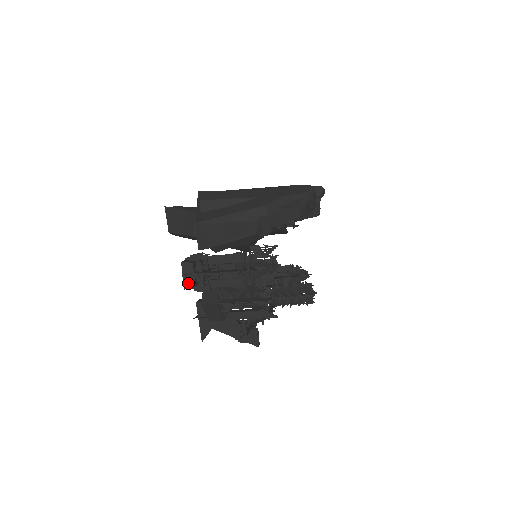
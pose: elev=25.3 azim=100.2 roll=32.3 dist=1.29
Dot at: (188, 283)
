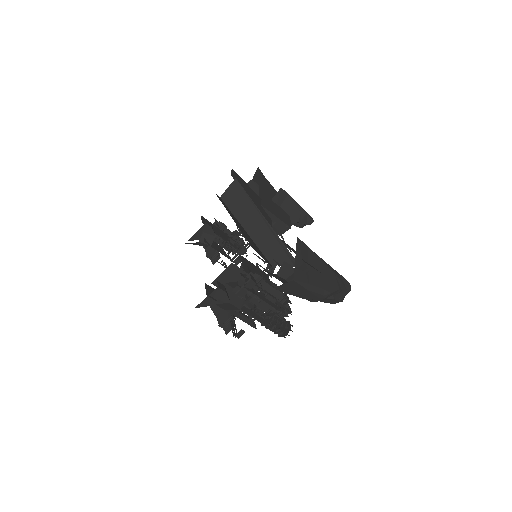
Dot at: (241, 293)
